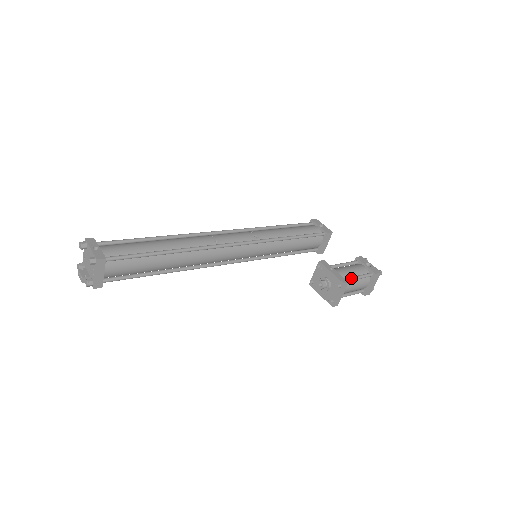
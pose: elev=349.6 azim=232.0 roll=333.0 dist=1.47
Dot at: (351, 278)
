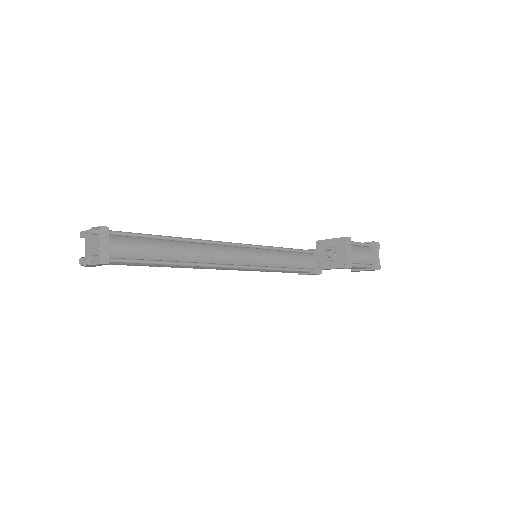
Dot at: (352, 241)
